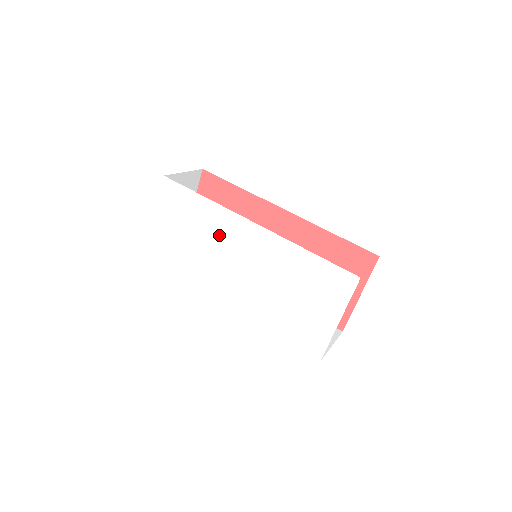
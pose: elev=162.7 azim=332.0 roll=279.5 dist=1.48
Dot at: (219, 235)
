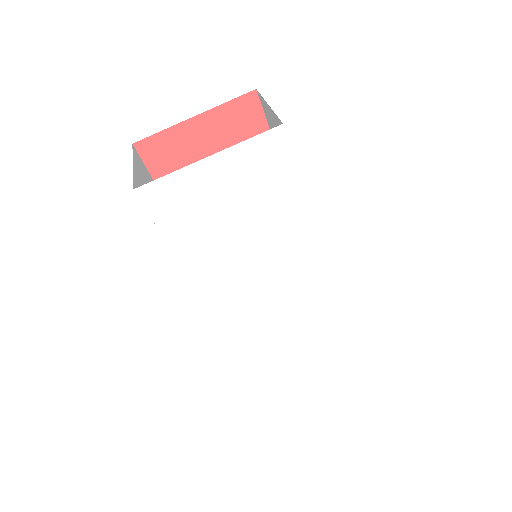
Dot at: (277, 243)
